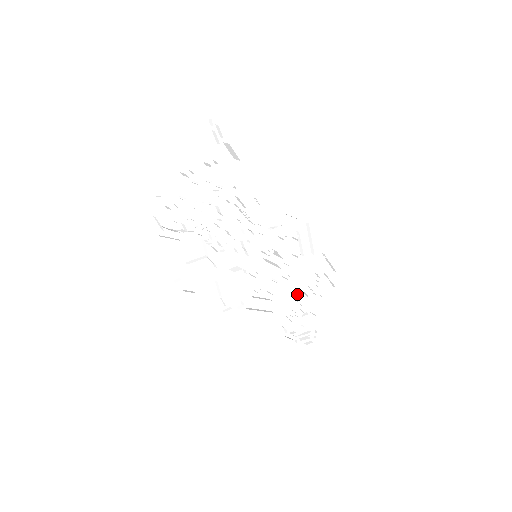
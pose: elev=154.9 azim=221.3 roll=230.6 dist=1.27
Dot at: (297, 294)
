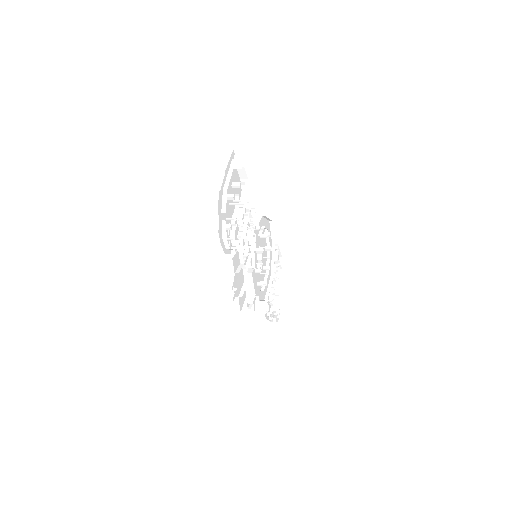
Dot at: occluded
